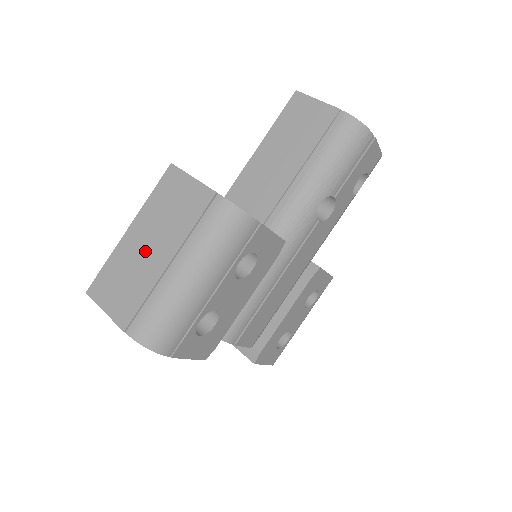
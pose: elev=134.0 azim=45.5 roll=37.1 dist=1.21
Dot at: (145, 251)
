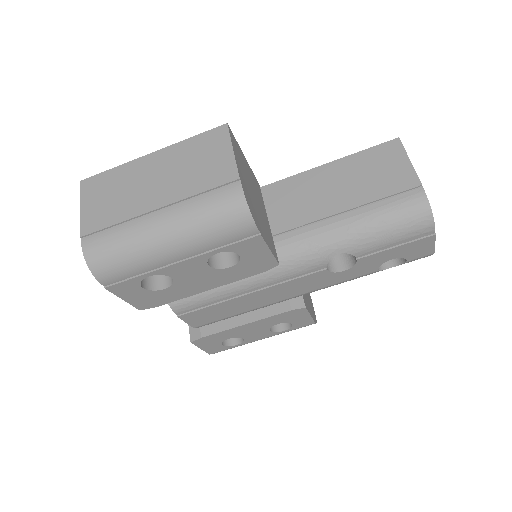
Dot at: (148, 183)
